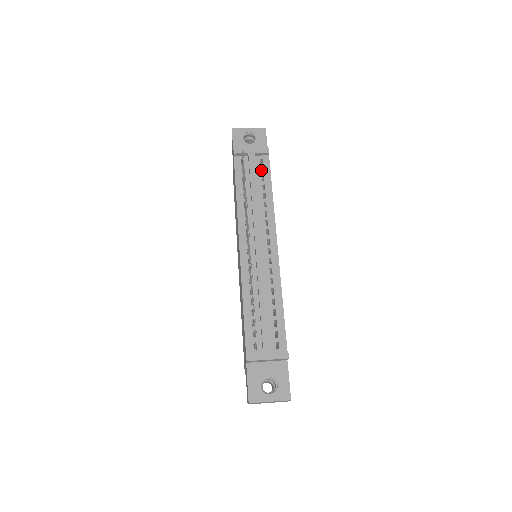
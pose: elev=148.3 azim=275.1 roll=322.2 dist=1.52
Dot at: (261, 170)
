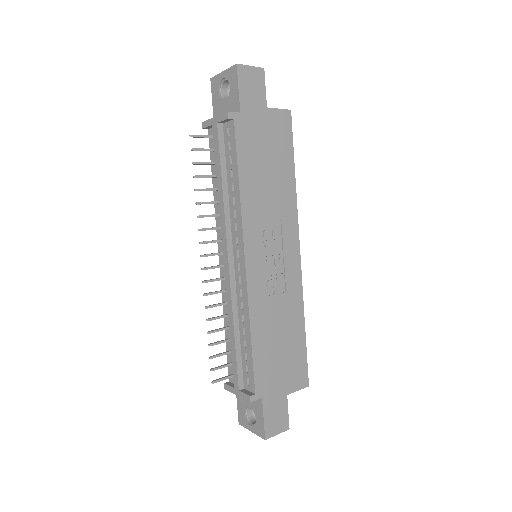
Dot at: occluded
